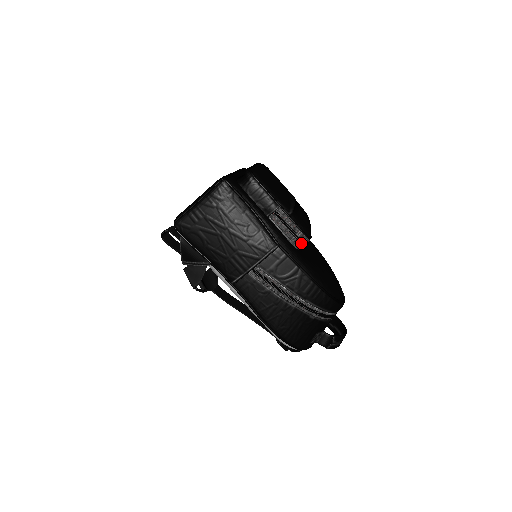
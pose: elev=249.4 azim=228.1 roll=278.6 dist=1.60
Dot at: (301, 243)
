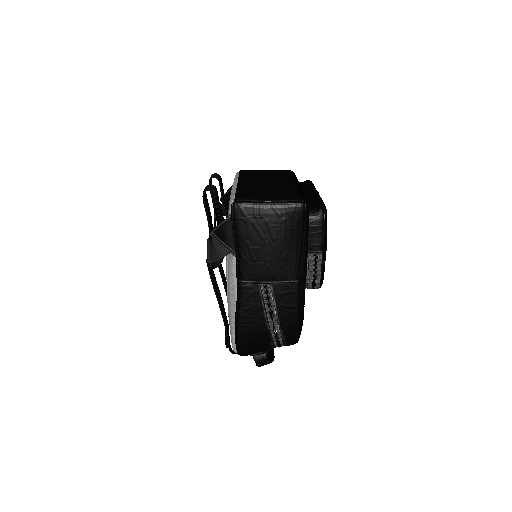
Dot at: (312, 287)
